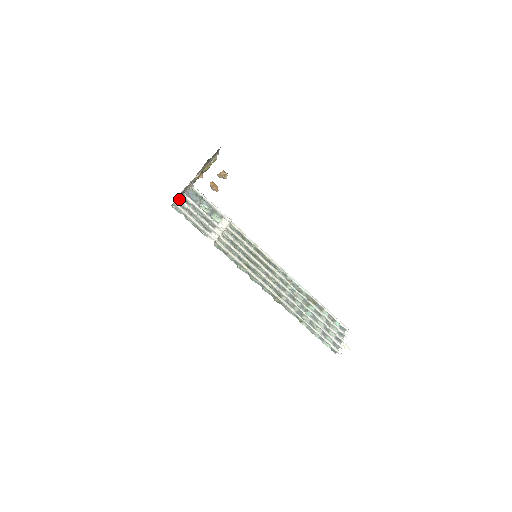
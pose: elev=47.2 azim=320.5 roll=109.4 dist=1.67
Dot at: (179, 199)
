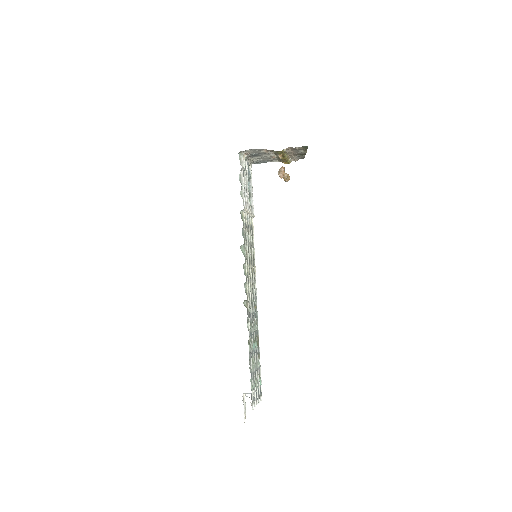
Dot at: (244, 156)
